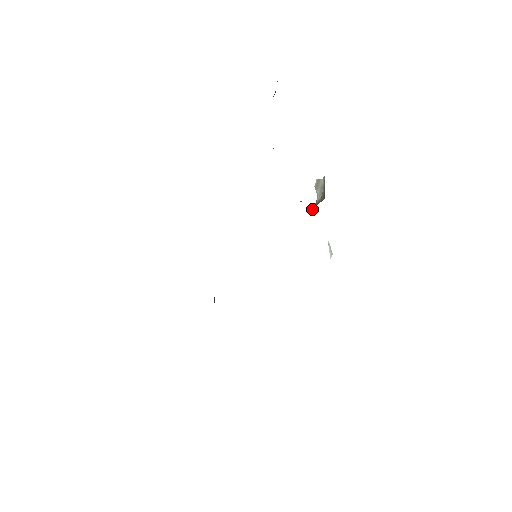
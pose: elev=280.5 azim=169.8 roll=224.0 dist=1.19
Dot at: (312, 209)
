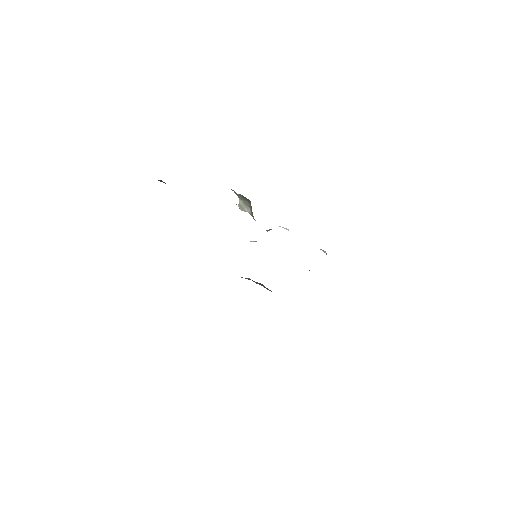
Dot at: (253, 218)
